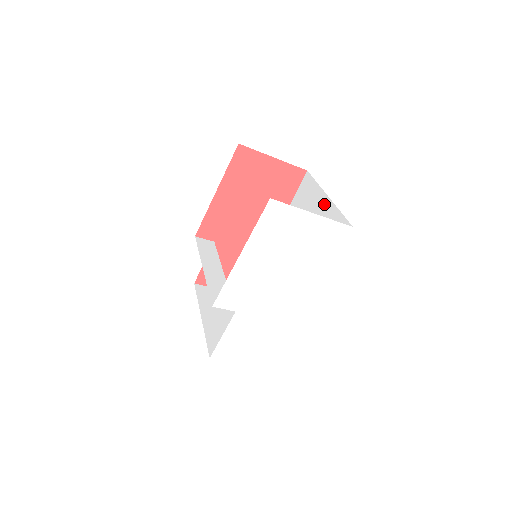
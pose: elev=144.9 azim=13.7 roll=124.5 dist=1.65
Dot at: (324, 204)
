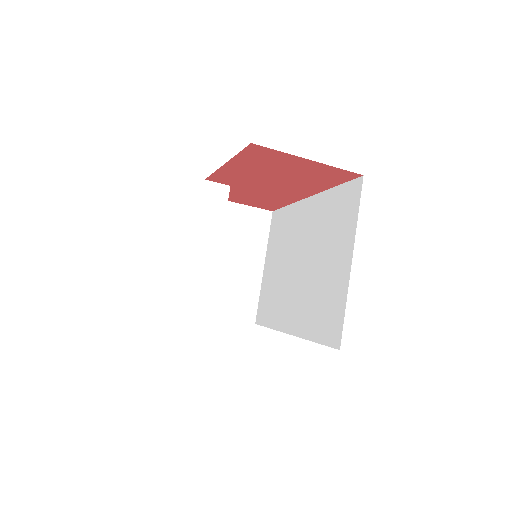
Dot at: (345, 265)
